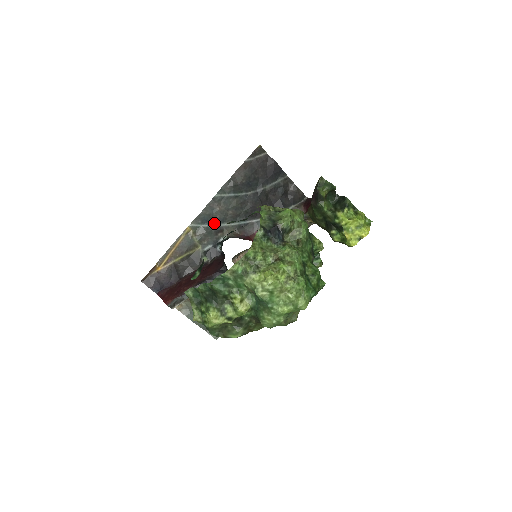
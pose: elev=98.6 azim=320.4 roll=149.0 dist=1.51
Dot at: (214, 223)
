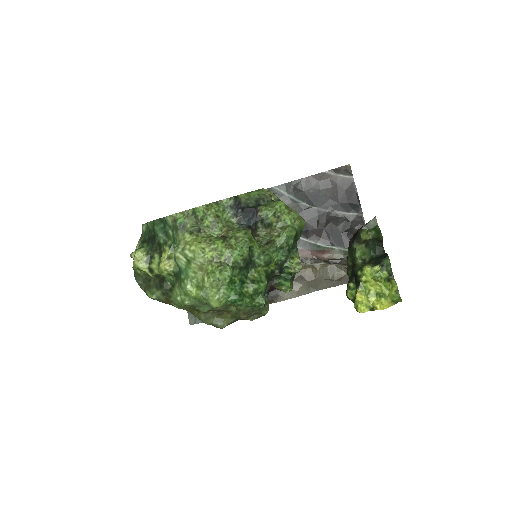
Dot at: occluded
